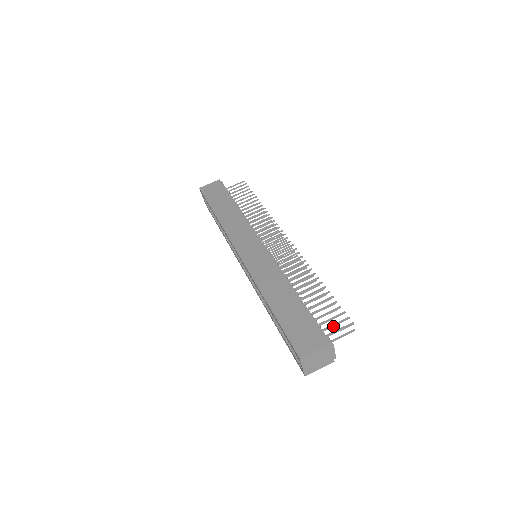
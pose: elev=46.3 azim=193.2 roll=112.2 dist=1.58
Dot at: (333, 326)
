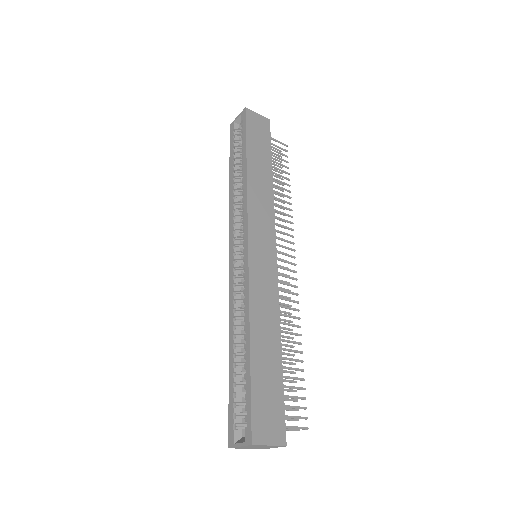
Dot at: occluded
